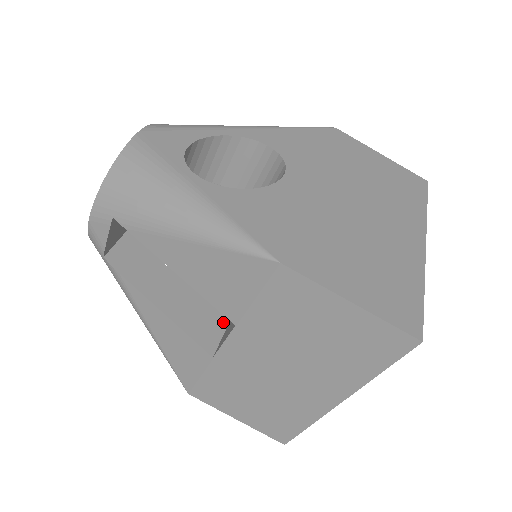
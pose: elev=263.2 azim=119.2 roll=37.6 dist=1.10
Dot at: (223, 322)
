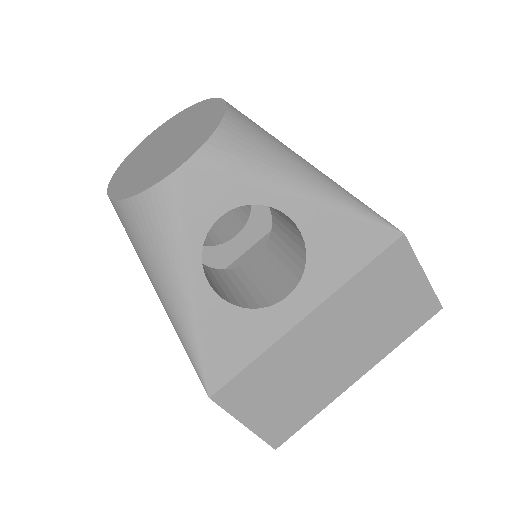
Dot at: occluded
